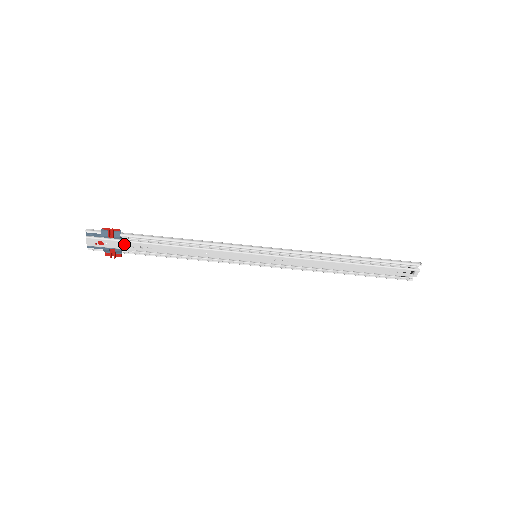
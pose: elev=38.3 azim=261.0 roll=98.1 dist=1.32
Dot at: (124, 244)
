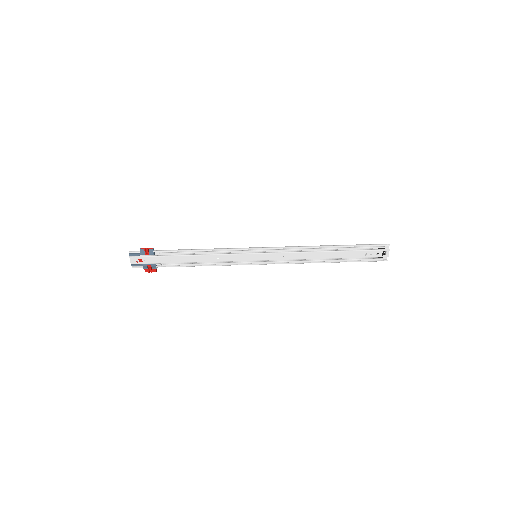
Dot at: (157, 259)
